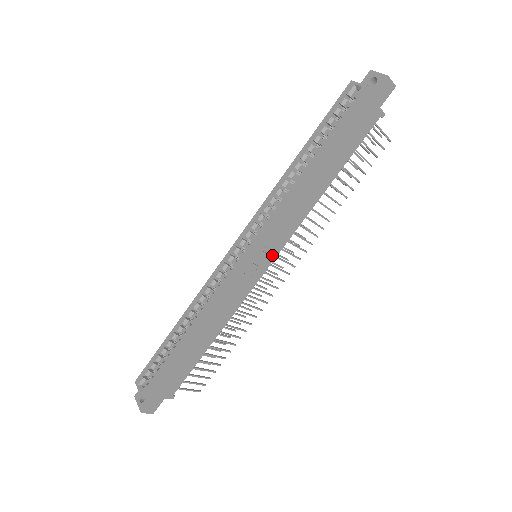
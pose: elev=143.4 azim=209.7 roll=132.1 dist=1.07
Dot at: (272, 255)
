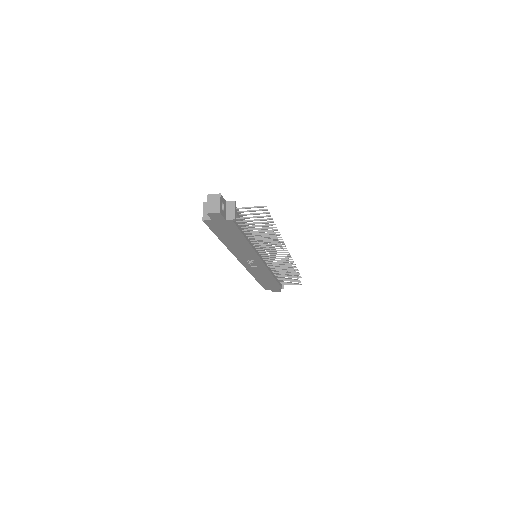
Dot at: (258, 261)
